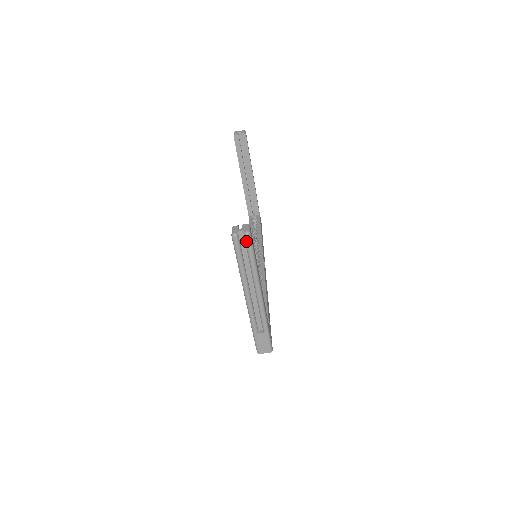
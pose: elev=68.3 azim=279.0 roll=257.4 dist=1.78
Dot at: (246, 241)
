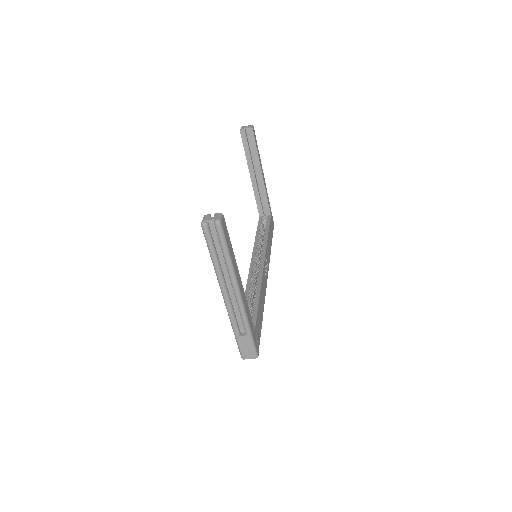
Dot at: (217, 231)
